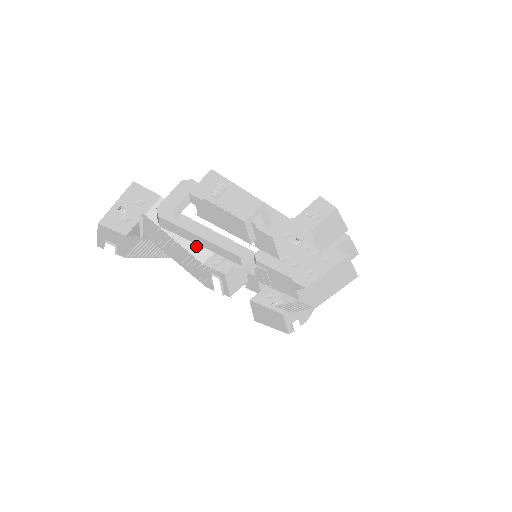
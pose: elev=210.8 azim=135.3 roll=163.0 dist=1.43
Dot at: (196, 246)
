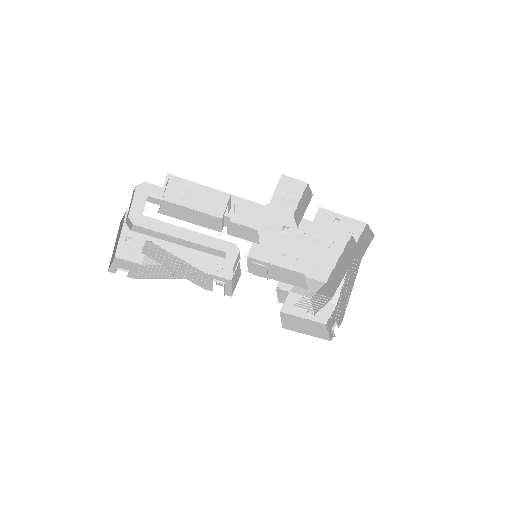
Dot at: (194, 256)
